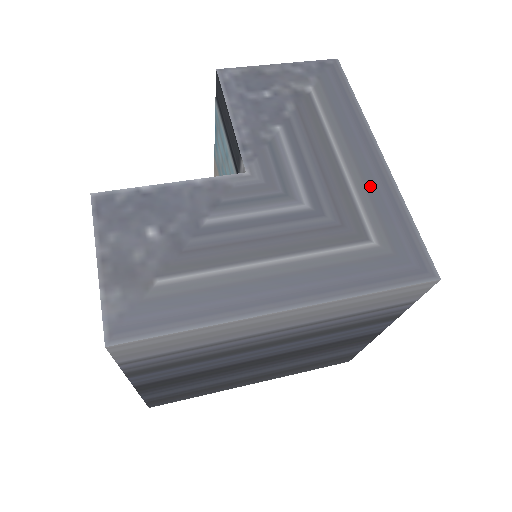
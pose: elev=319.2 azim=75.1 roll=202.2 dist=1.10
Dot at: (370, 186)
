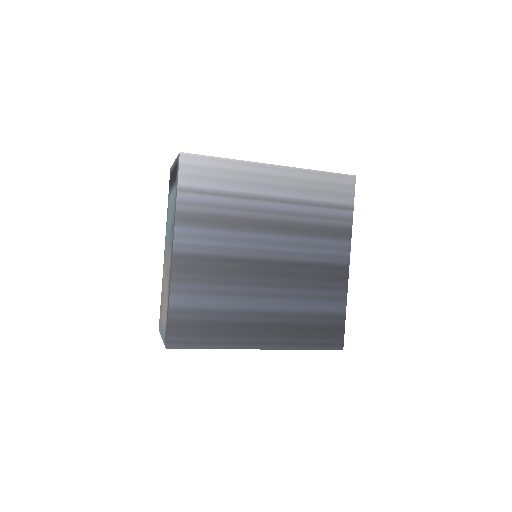
Dot at: occluded
